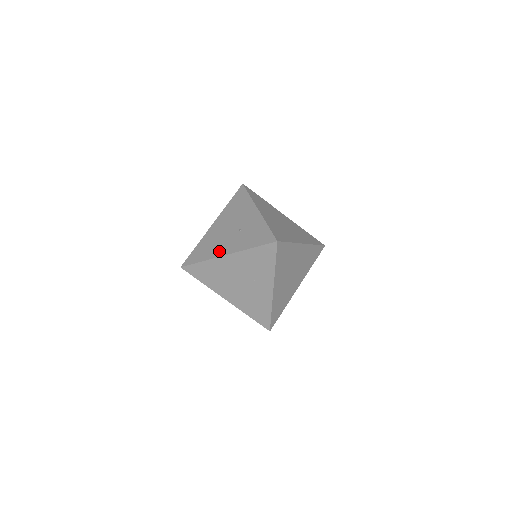
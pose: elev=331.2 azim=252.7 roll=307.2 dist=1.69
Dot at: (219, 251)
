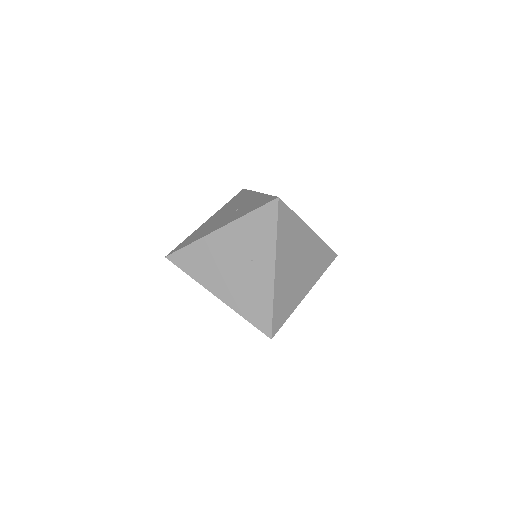
Dot at: (211, 230)
